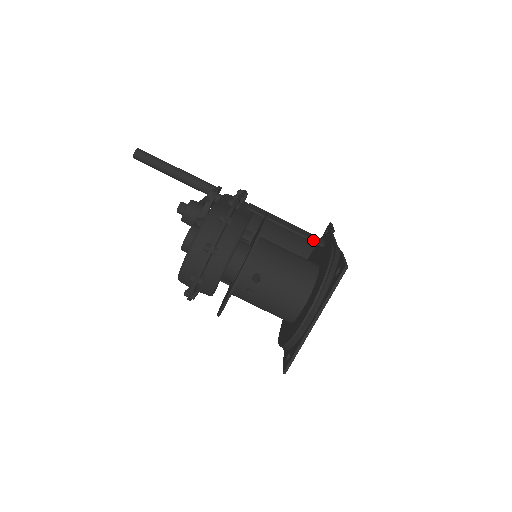
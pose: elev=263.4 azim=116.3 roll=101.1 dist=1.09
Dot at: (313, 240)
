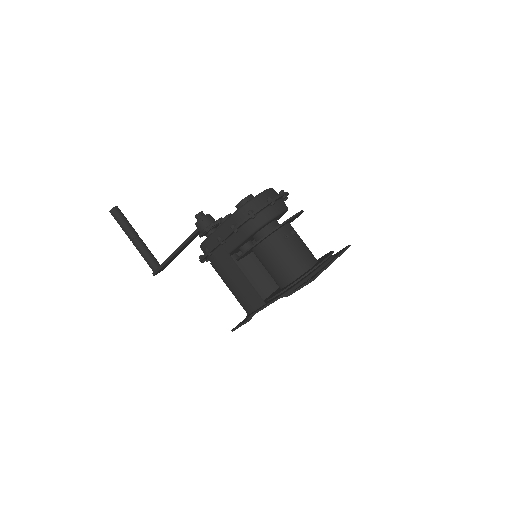
Dot at: occluded
